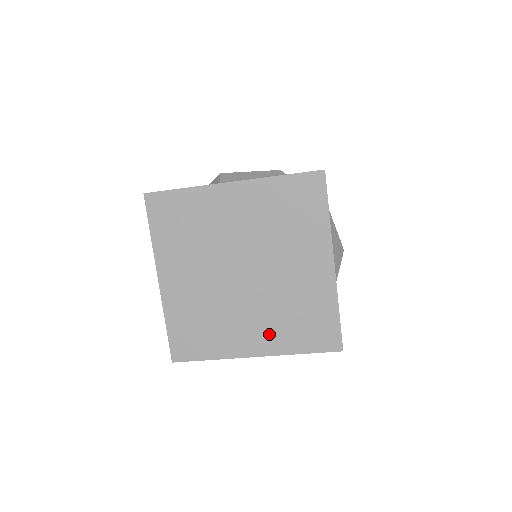
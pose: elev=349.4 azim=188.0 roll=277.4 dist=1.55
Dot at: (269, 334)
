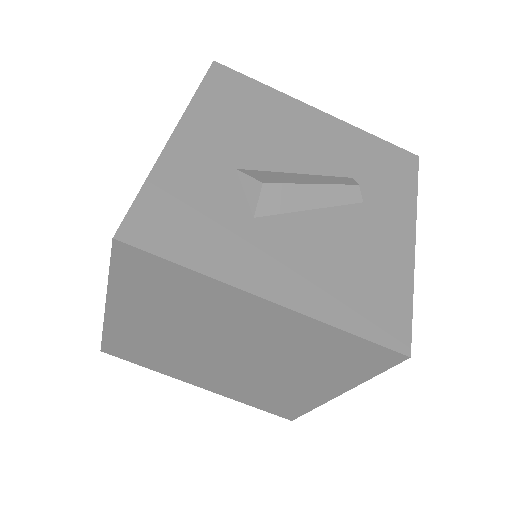
Dot at: (225, 387)
